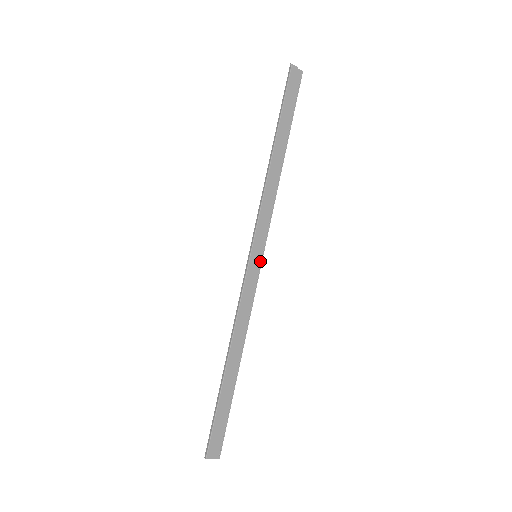
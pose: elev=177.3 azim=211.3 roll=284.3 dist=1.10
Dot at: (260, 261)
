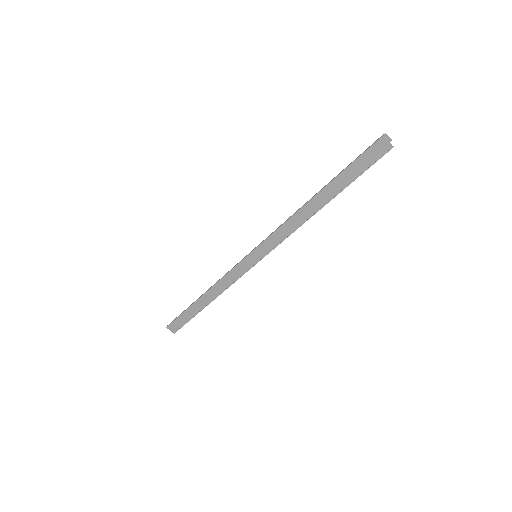
Dot at: (257, 261)
